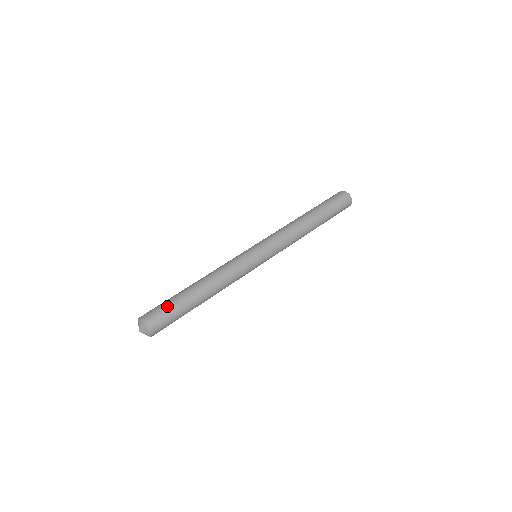
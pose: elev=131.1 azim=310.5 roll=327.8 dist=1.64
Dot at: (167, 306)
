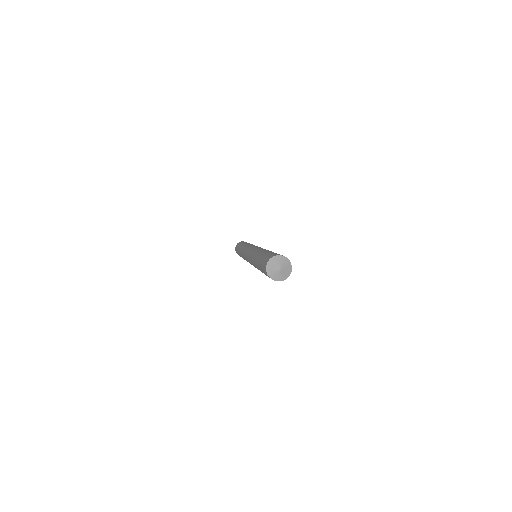
Dot at: occluded
